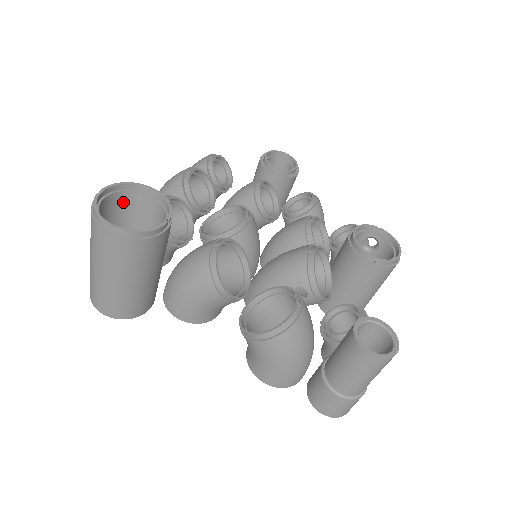
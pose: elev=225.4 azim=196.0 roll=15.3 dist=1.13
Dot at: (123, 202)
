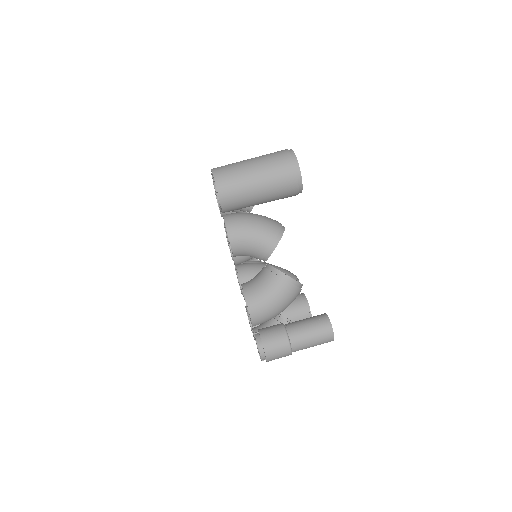
Dot at: occluded
